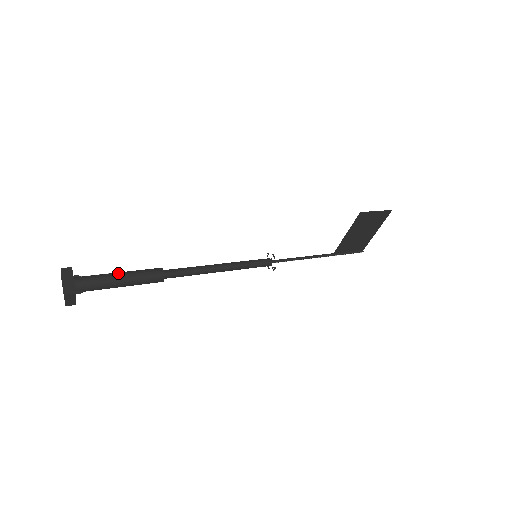
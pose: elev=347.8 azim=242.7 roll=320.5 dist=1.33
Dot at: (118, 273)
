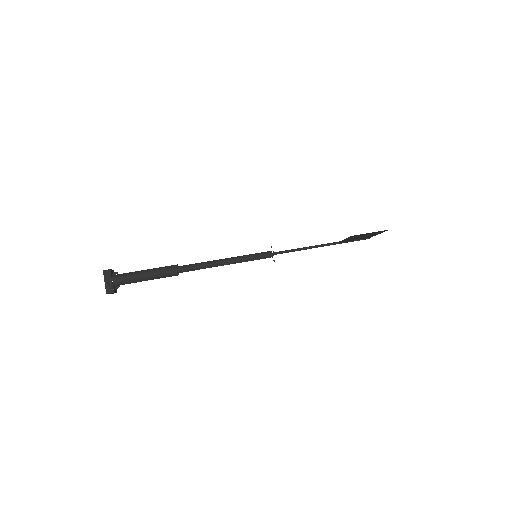
Dot at: (143, 273)
